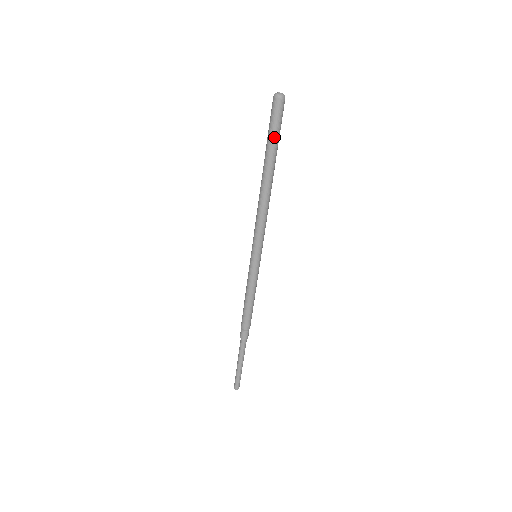
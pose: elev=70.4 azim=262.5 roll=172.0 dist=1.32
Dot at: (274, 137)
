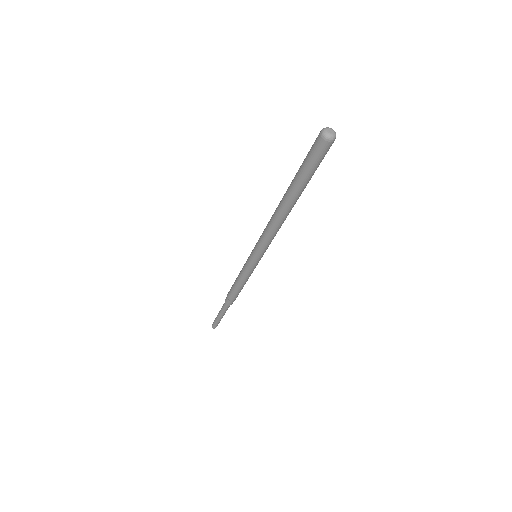
Dot at: (306, 175)
